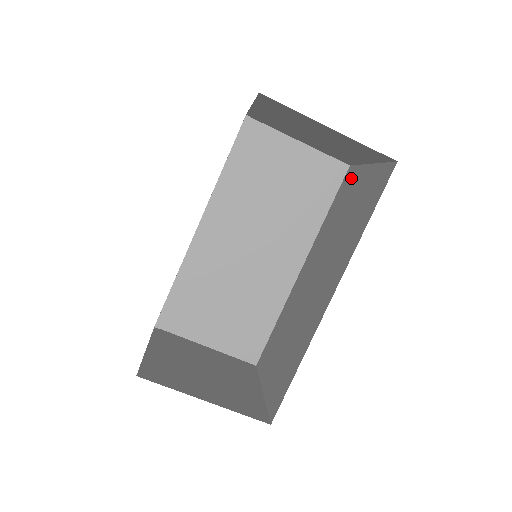
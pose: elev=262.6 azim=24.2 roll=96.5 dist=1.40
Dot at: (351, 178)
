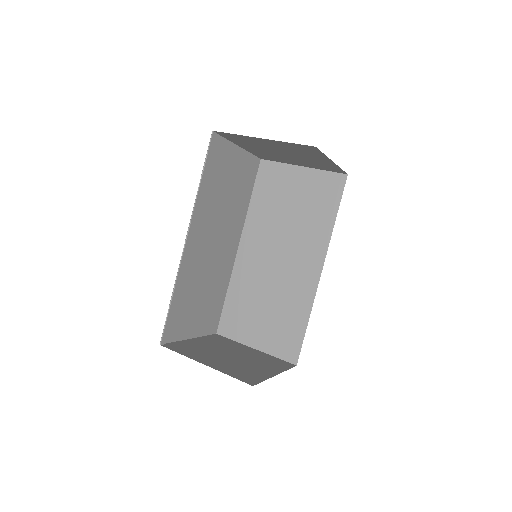
Dot at: (275, 173)
